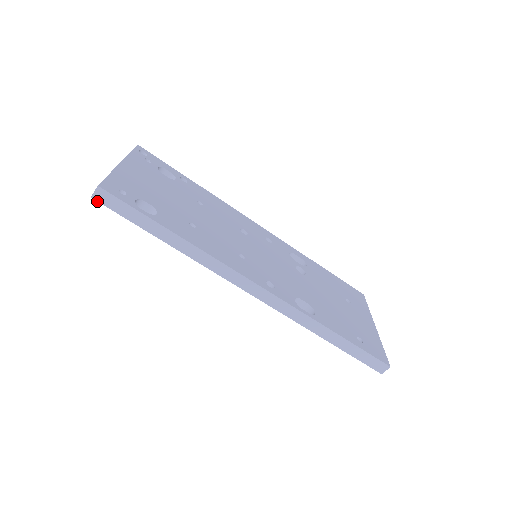
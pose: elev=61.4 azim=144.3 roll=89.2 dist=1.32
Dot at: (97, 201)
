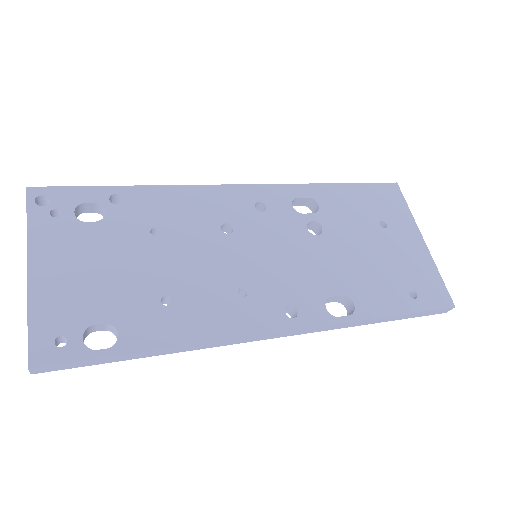
Dot at: occluded
